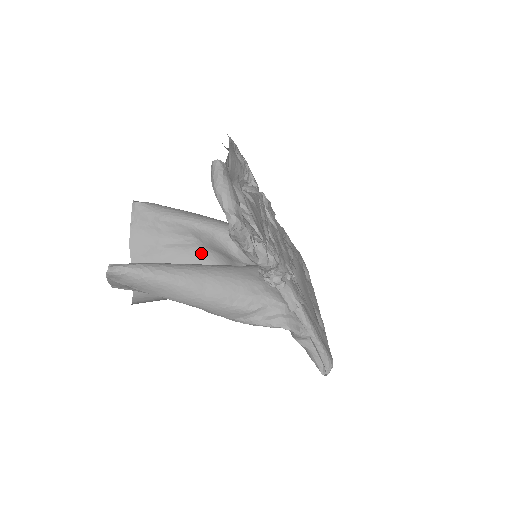
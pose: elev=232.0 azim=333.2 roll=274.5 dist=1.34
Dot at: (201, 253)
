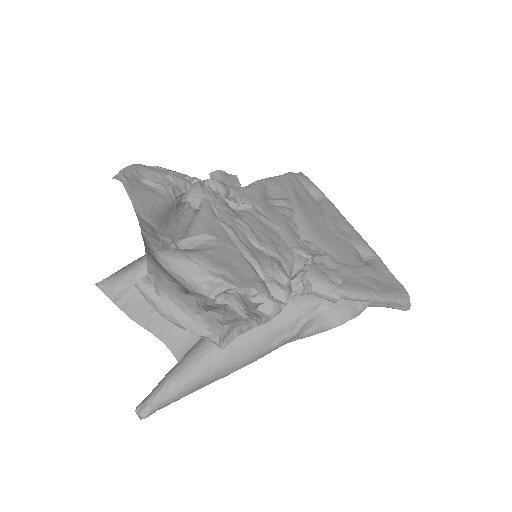
Dot at: occluded
